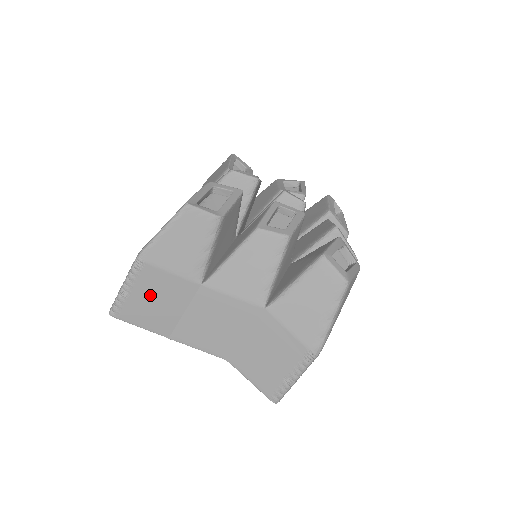
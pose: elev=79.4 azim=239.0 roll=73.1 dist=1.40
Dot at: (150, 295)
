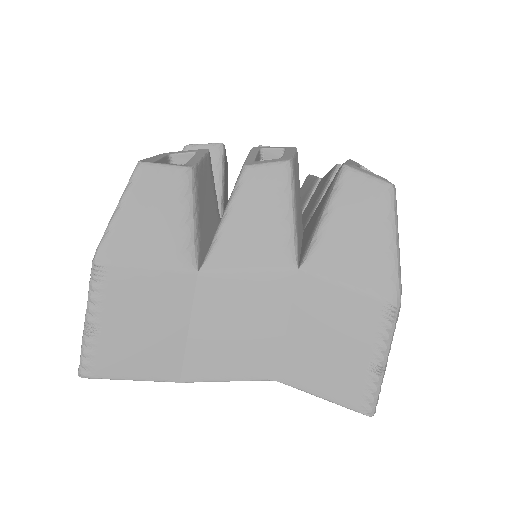
Dot at: (130, 318)
